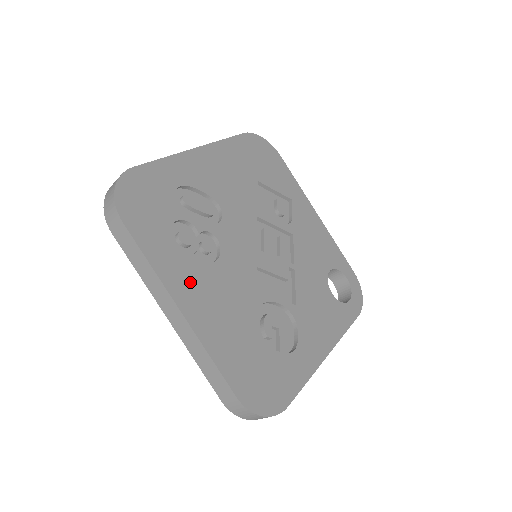
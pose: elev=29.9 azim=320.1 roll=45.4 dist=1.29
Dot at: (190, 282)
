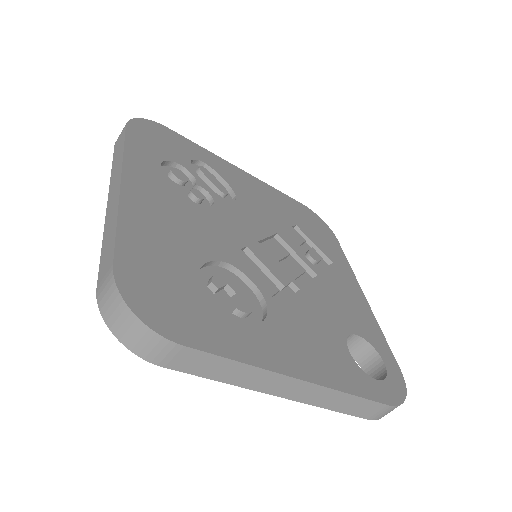
Dot at: (153, 185)
